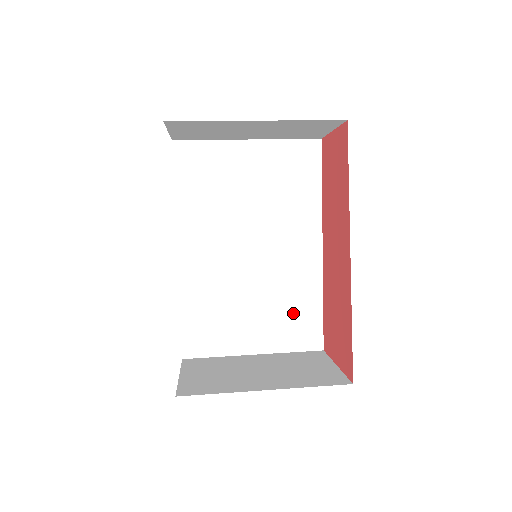
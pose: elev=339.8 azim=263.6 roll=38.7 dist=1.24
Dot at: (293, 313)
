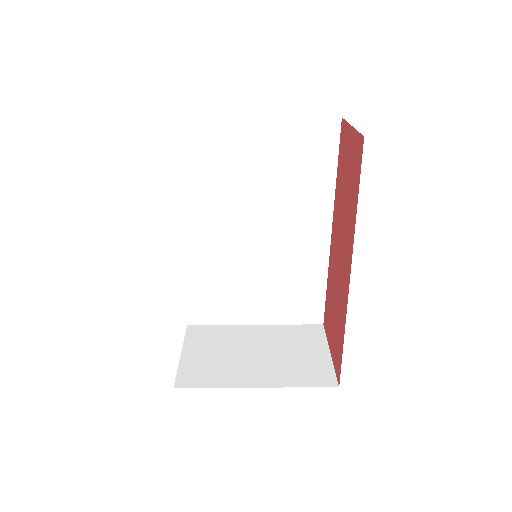
Dot at: (296, 292)
